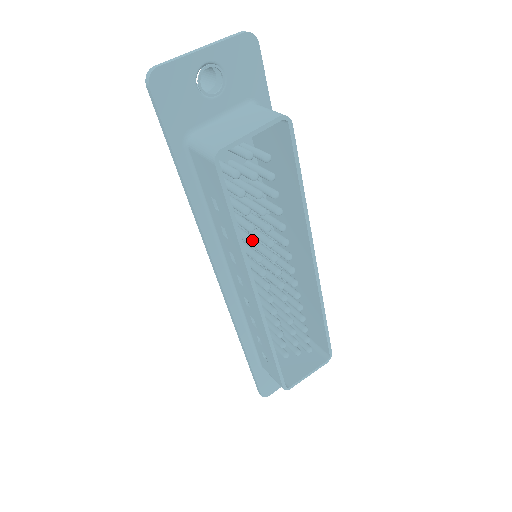
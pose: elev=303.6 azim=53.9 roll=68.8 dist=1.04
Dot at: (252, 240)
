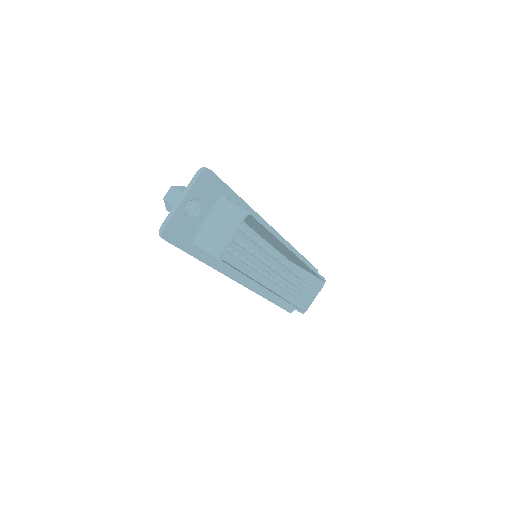
Dot at: (253, 266)
